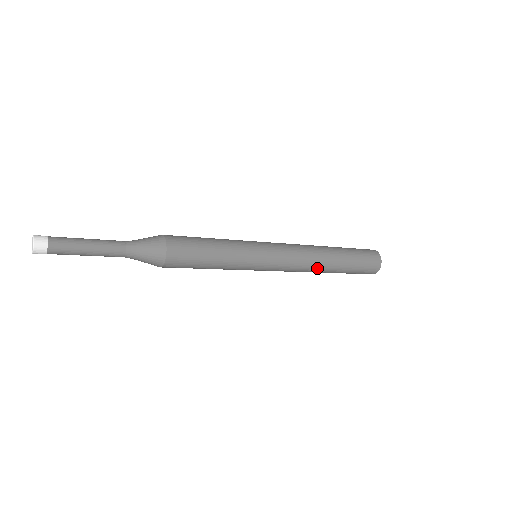
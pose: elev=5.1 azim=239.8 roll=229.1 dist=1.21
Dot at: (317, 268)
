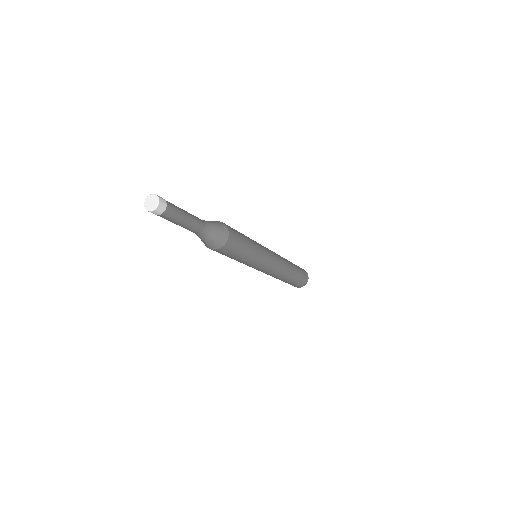
Dot at: (287, 267)
